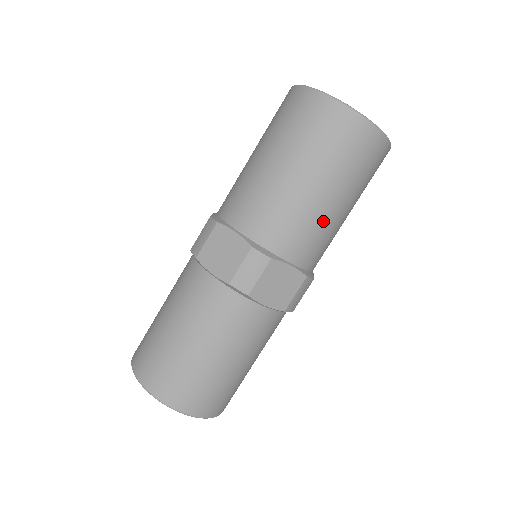
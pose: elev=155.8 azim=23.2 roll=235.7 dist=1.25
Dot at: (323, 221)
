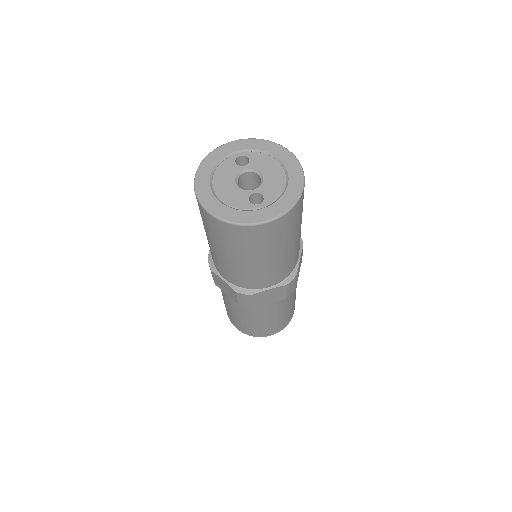
Dot at: (272, 267)
